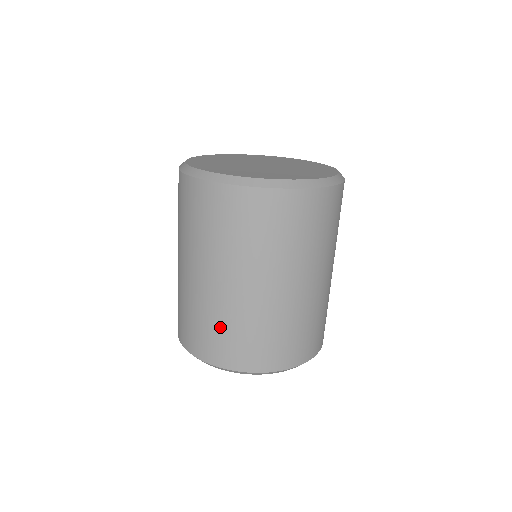
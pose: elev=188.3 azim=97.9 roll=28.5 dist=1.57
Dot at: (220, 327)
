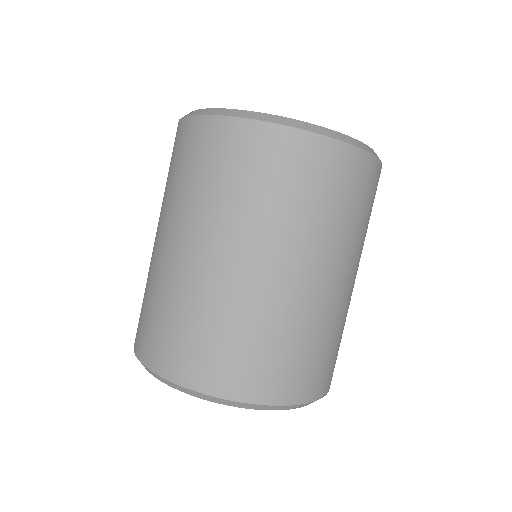
Dot at: (144, 294)
